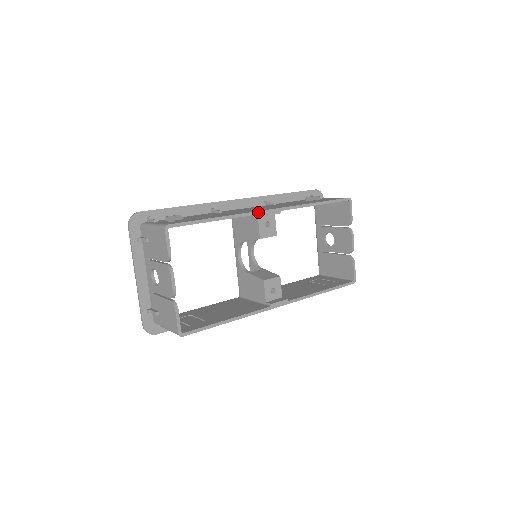
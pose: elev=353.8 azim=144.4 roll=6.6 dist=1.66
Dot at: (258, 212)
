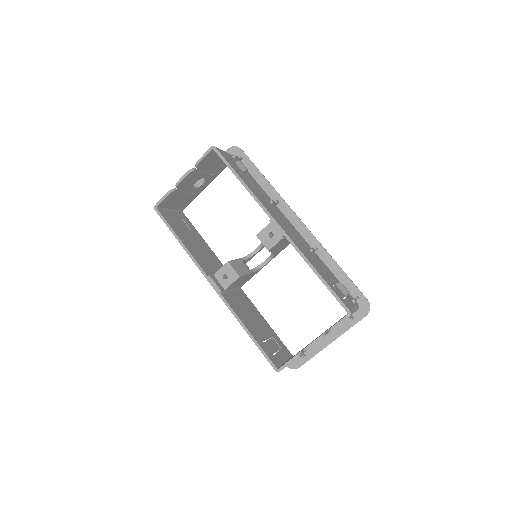
Dot at: (269, 213)
